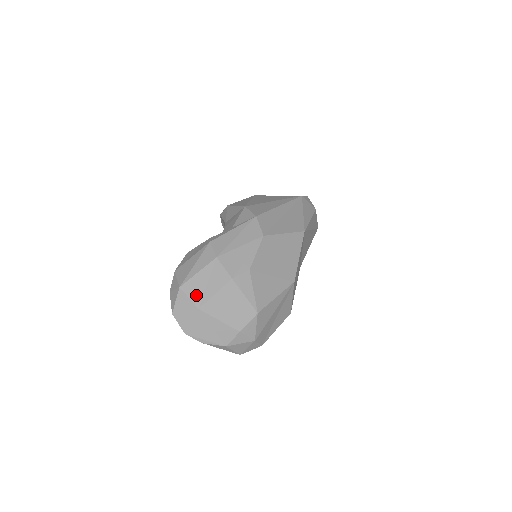
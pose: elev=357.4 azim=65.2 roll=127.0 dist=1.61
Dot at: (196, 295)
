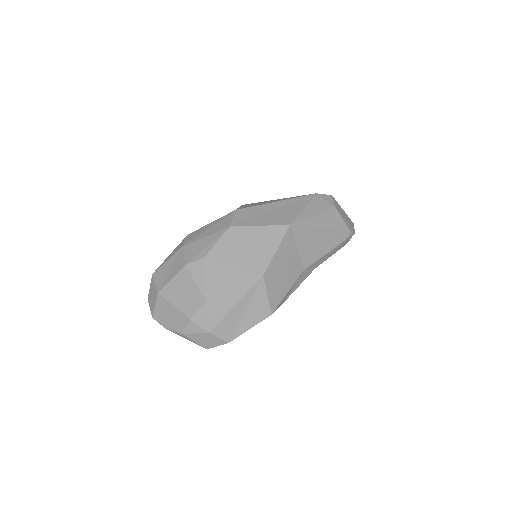
Dot at: (160, 281)
